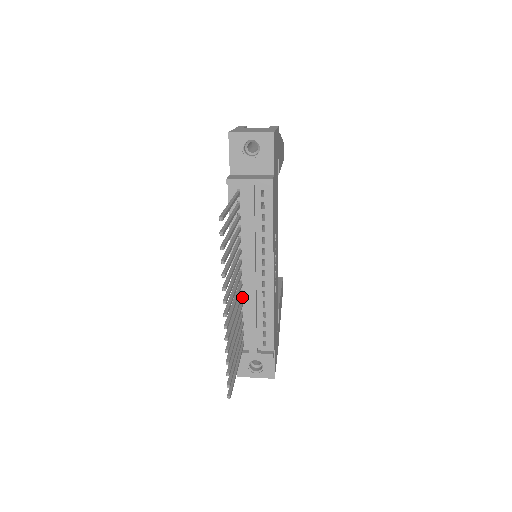
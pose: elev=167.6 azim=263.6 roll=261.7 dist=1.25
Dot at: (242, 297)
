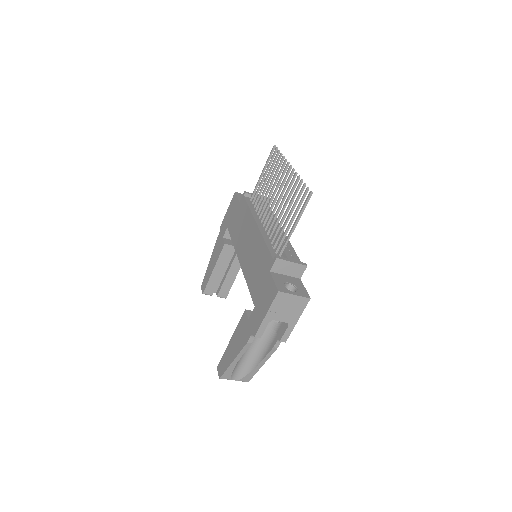
Dot at: (268, 236)
